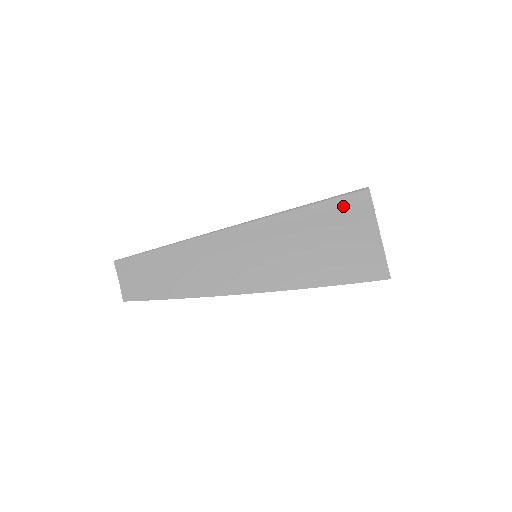
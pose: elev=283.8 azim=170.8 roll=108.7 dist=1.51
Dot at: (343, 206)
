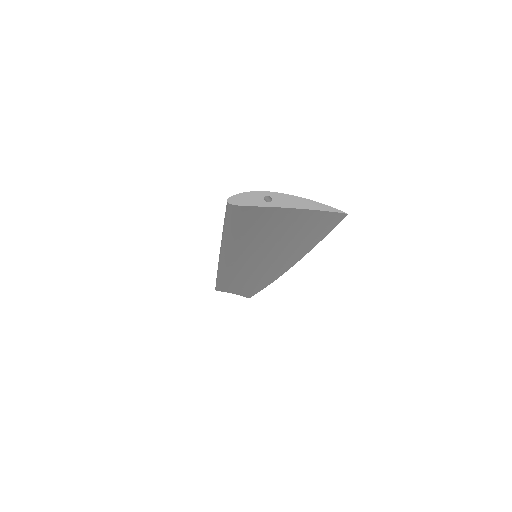
Dot at: (238, 219)
